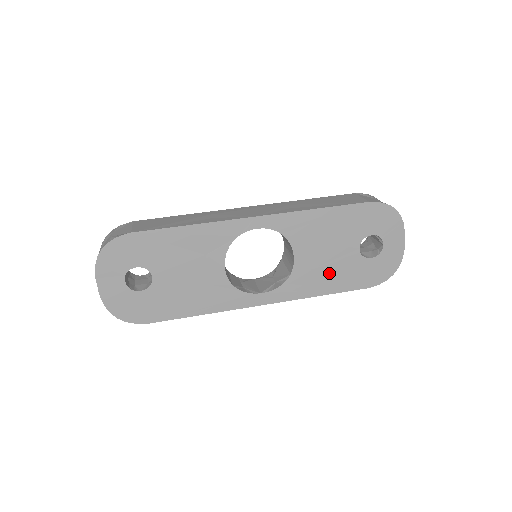
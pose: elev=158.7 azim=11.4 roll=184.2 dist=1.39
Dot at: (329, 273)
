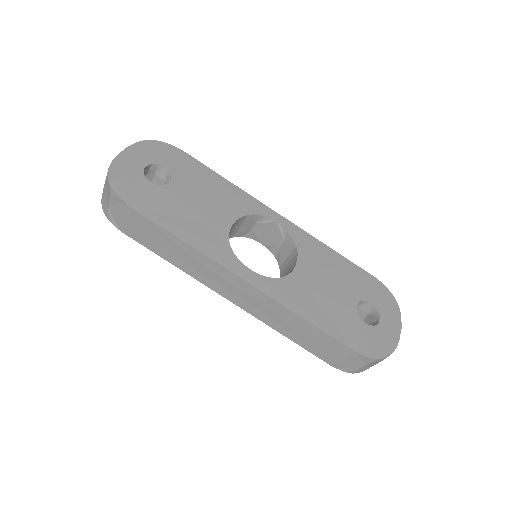
Dot at: (321, 304)
